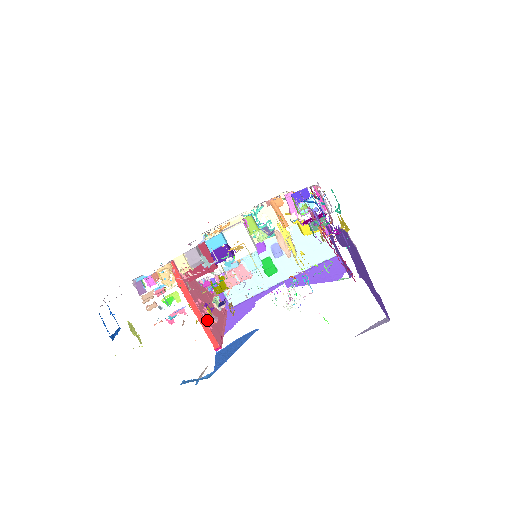
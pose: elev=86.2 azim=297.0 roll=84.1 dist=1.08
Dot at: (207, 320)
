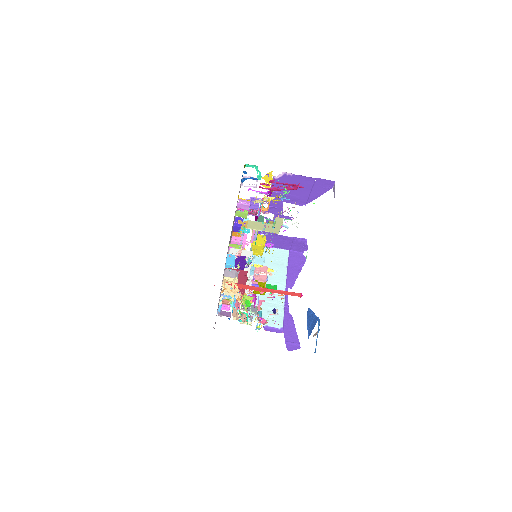
Dot at: occluded
